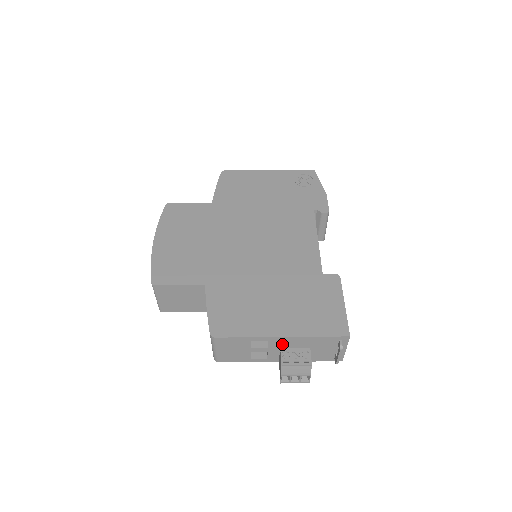
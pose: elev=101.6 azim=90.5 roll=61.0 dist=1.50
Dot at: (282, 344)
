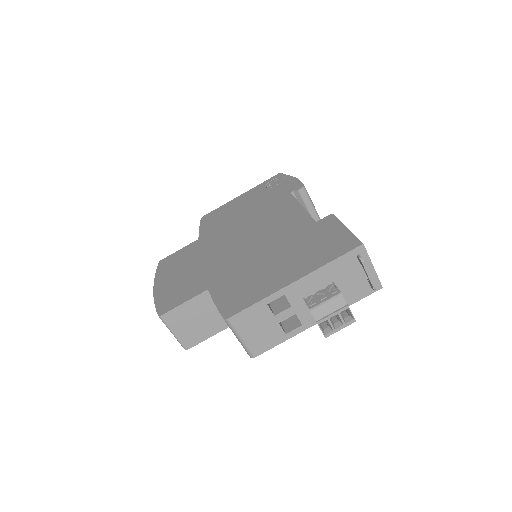
Dot at: (302, 293)
